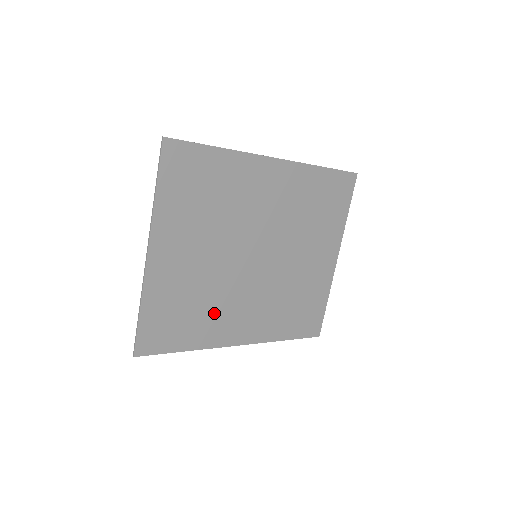
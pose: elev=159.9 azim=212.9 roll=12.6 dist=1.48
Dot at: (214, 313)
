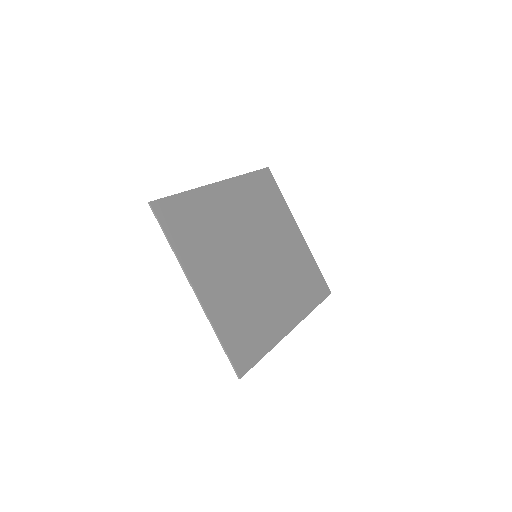
Dot at: (262, 313)
